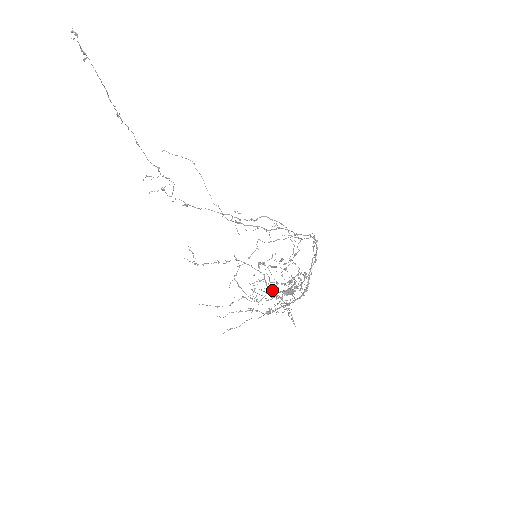
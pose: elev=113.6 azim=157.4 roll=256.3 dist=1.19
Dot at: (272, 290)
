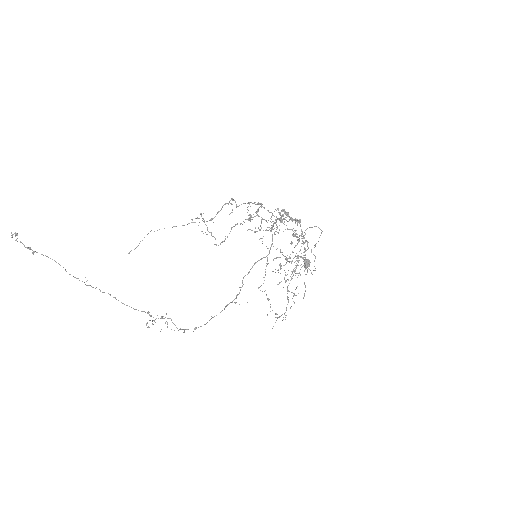
Dot at: (275, 220)
